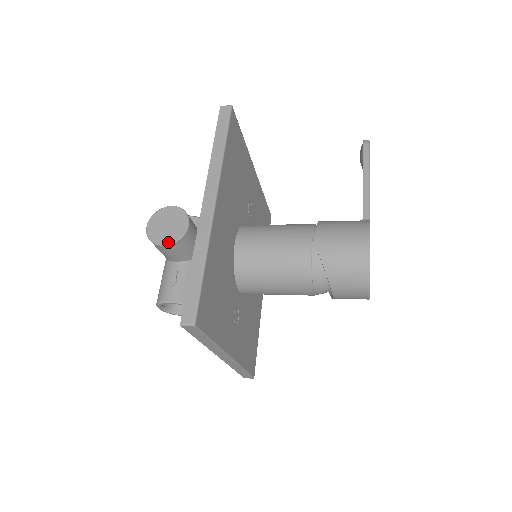
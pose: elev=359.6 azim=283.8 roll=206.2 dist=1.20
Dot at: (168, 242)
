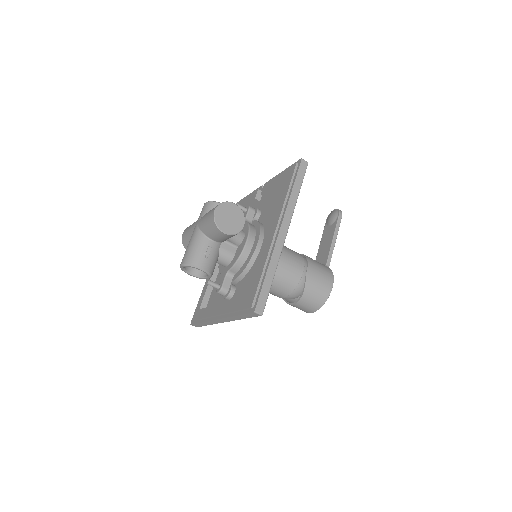
Dot at: (229, 233)
